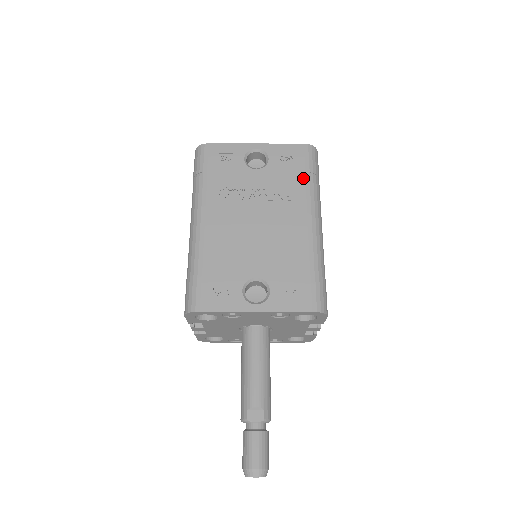
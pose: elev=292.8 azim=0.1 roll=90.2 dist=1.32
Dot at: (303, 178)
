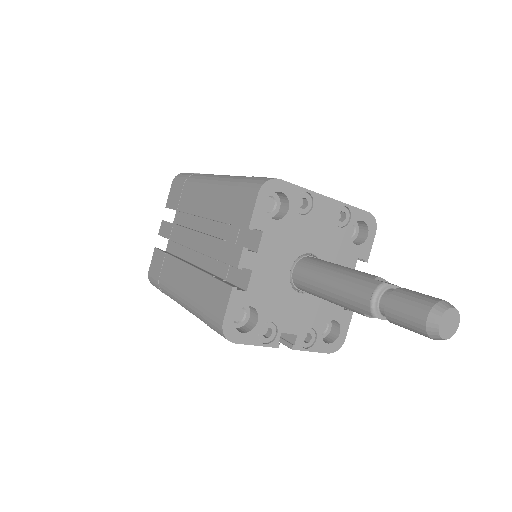
Dot at: occluded
